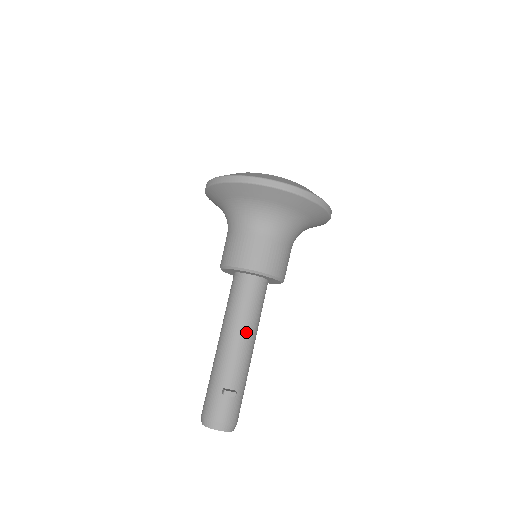
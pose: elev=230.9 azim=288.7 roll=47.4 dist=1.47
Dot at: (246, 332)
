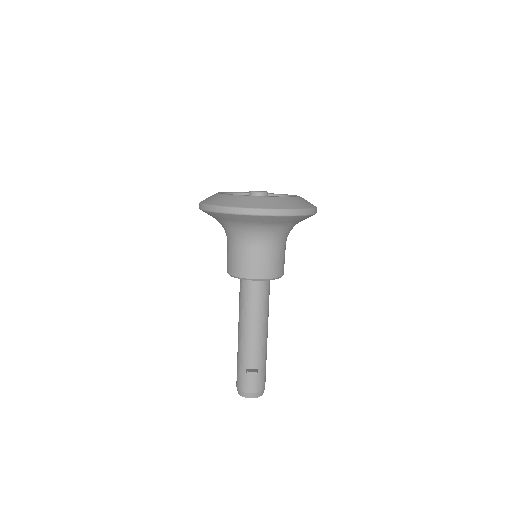
Dot at: (257, 324)
